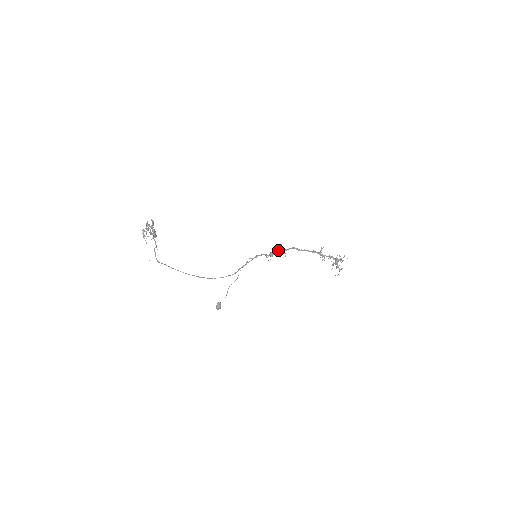
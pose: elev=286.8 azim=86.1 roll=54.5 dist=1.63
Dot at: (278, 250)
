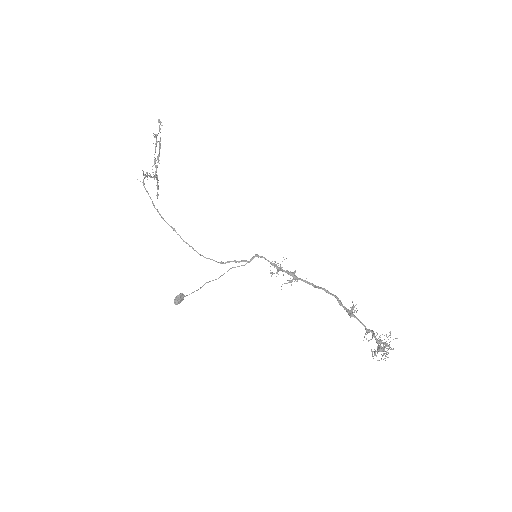
Dot at: (287, 271)
